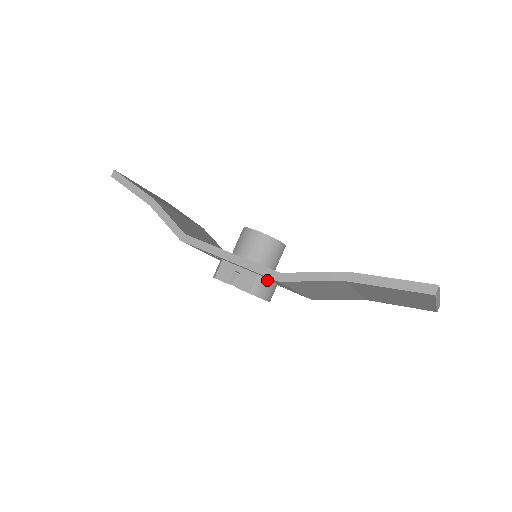
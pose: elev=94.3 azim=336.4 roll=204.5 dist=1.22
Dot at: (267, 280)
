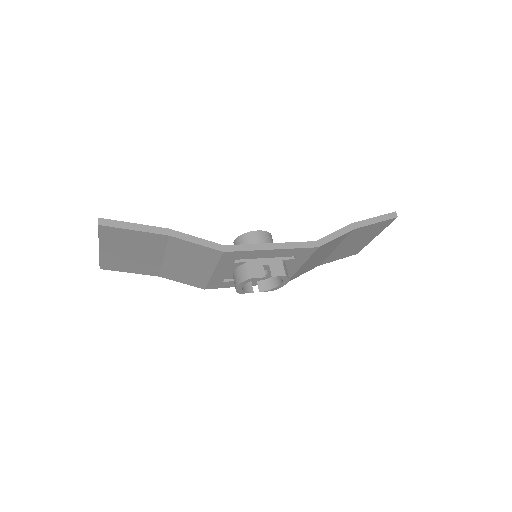
Dot at: (285, 264)
